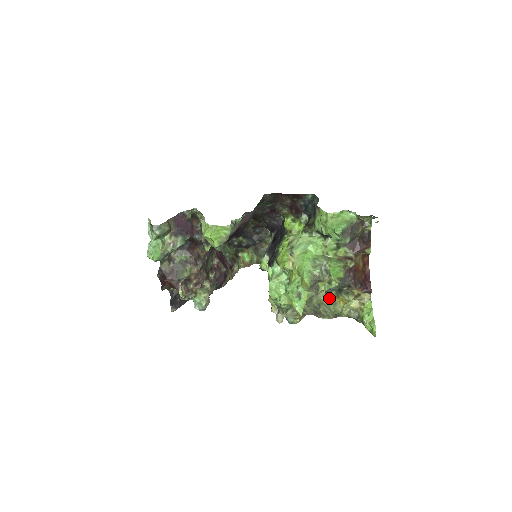
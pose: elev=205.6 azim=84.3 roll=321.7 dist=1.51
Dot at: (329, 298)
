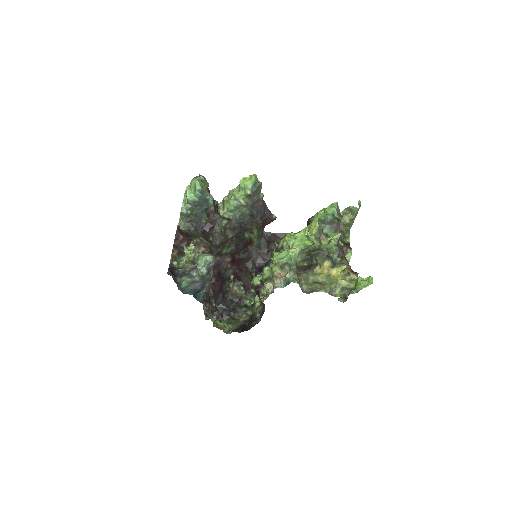
Dot at: (324, 275)
